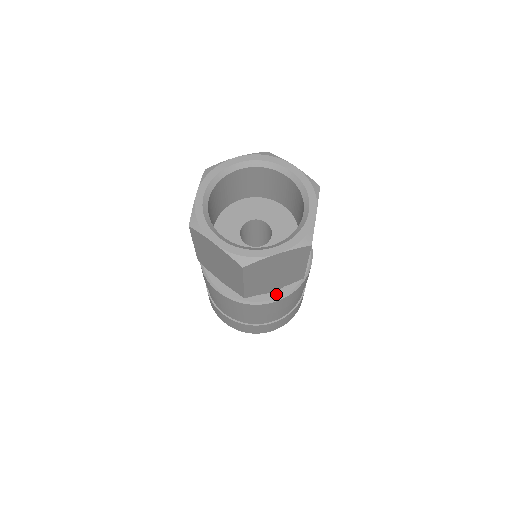
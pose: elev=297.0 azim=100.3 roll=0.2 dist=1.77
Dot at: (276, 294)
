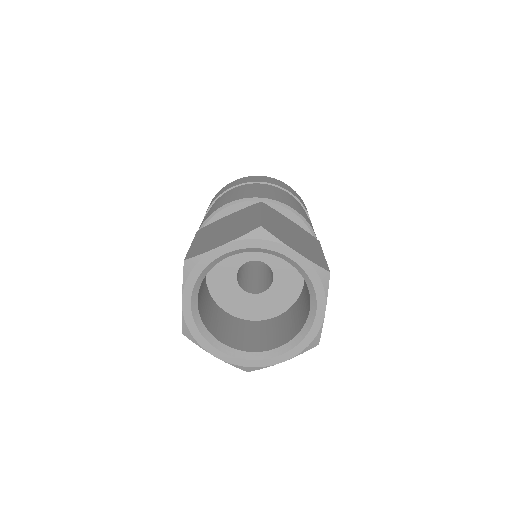
Dot at: occluded
